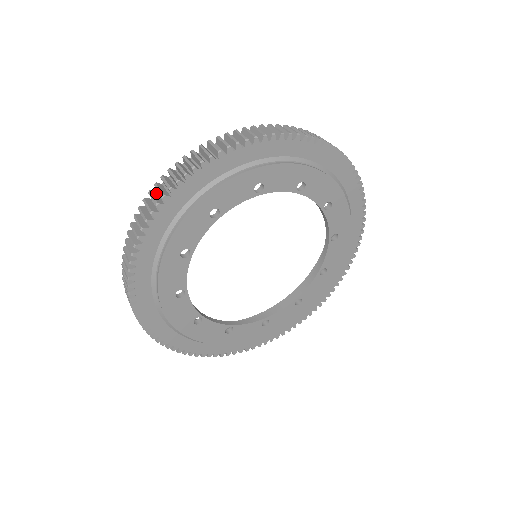
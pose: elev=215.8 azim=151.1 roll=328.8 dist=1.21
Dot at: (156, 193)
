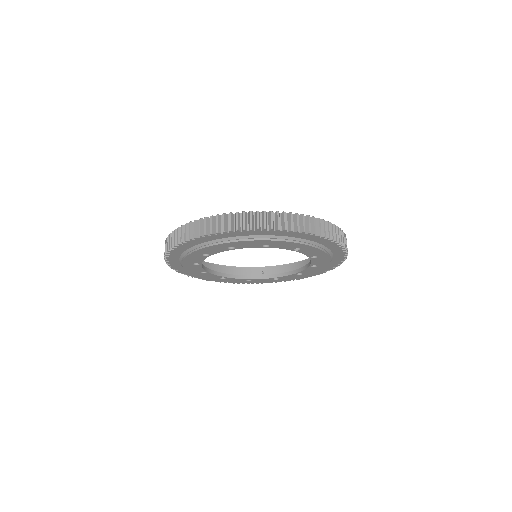
Dot at: occluded
